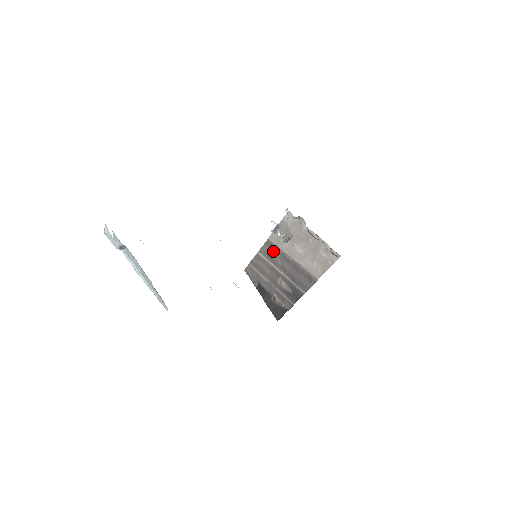
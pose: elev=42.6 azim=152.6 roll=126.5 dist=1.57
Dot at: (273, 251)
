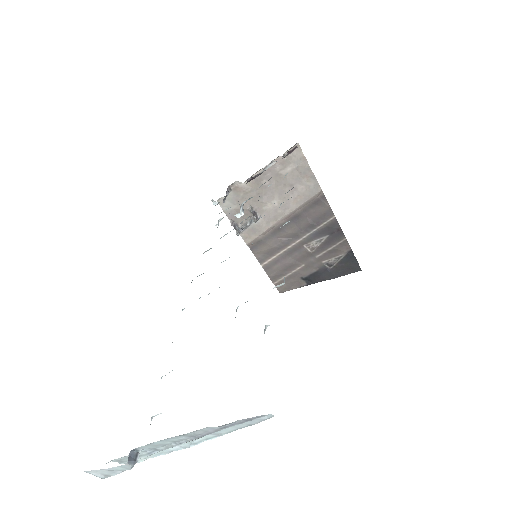
Dot at: (265, 243)
